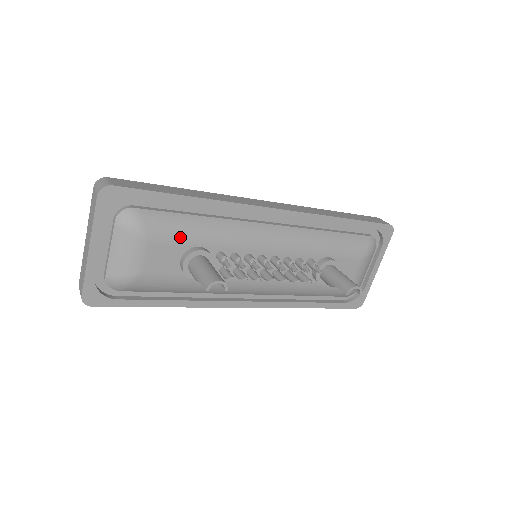
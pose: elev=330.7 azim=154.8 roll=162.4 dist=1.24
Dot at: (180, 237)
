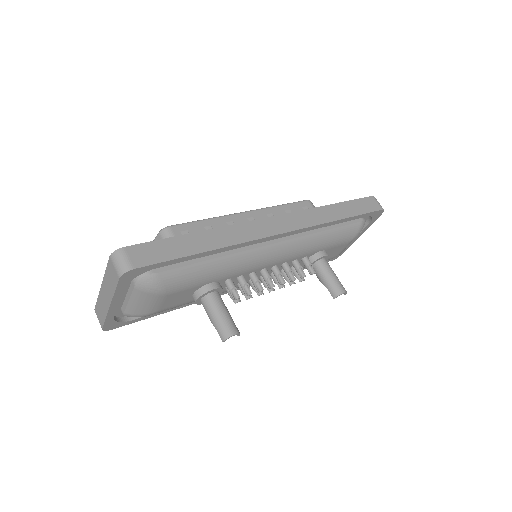
Dot at: (195, 283)
